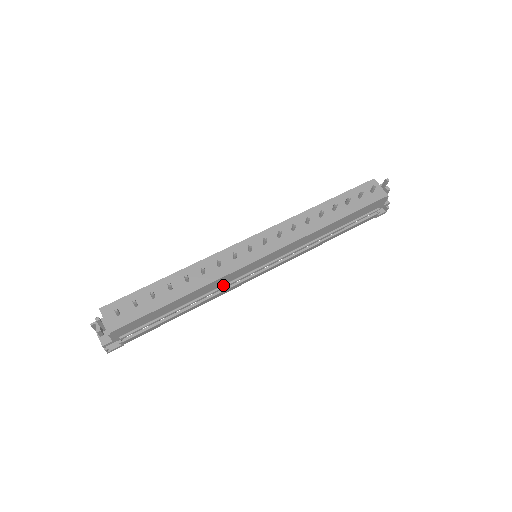
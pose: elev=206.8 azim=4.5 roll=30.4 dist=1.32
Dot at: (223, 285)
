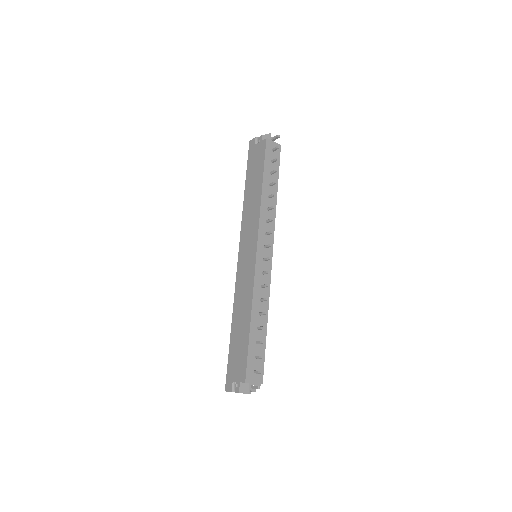
Dot at: occluded
